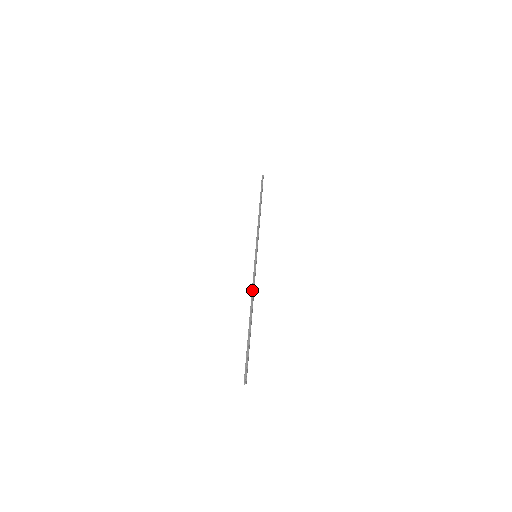
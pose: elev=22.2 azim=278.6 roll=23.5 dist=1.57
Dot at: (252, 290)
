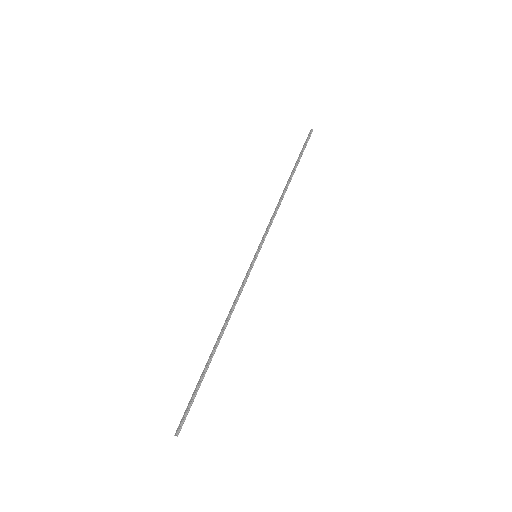
Dot at: (233, 307)
